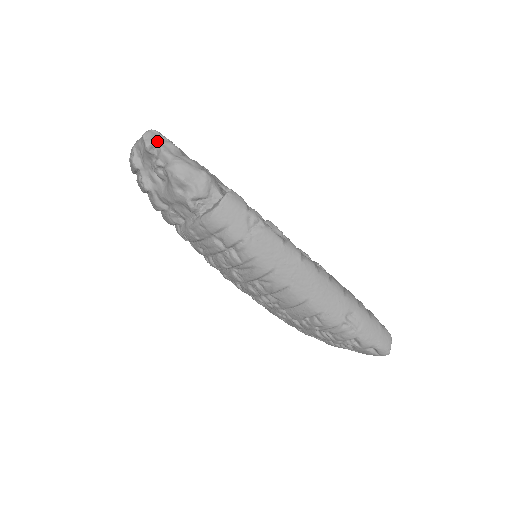
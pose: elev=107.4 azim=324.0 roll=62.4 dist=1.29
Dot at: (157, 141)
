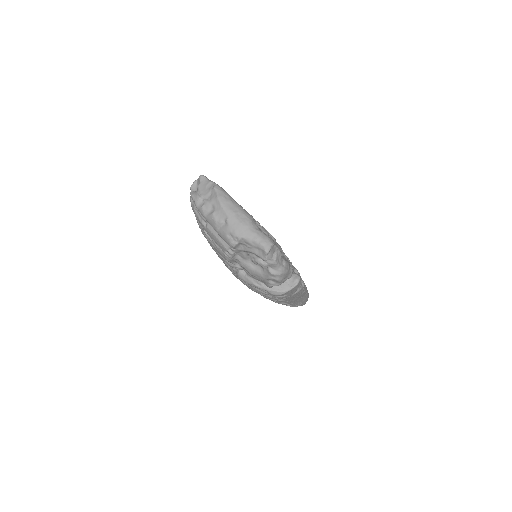
Dot at: (273, 254)
